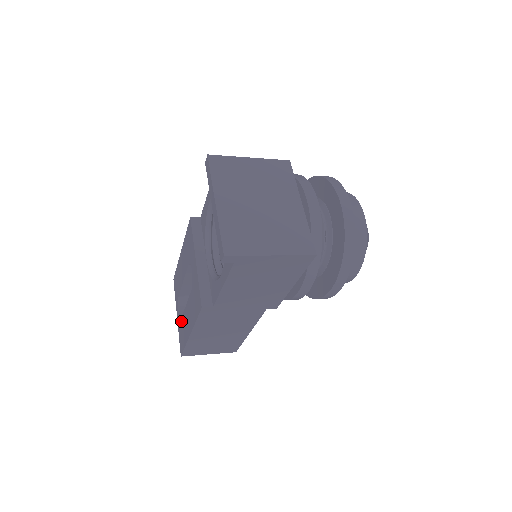
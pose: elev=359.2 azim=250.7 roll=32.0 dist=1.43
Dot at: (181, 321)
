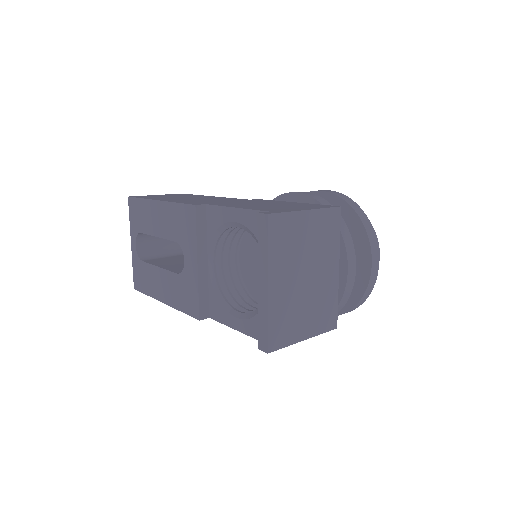
Dot at: (142, 264)
